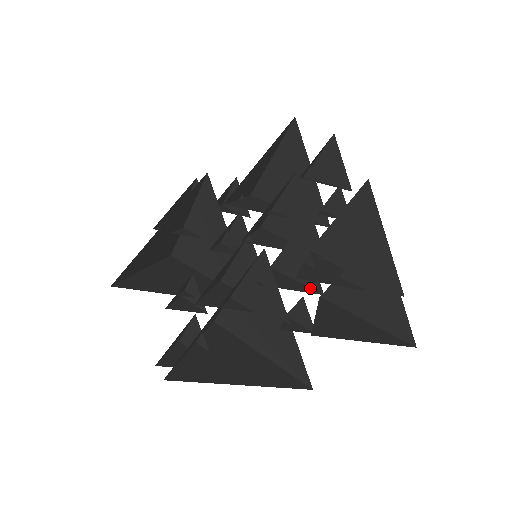
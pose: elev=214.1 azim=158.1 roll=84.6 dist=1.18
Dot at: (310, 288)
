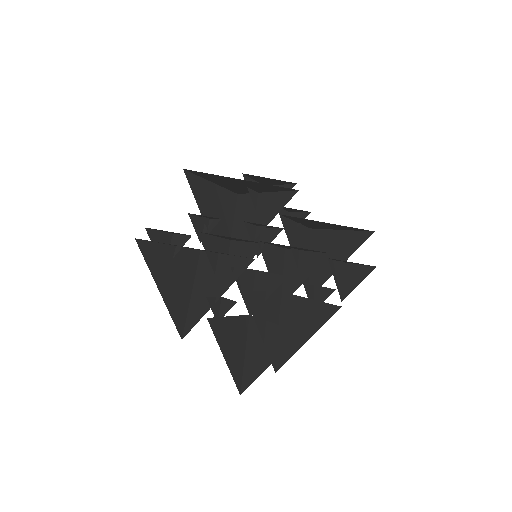
Dot at: occluded
